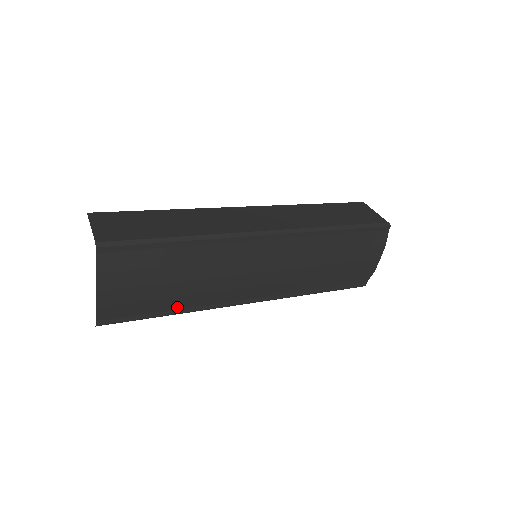
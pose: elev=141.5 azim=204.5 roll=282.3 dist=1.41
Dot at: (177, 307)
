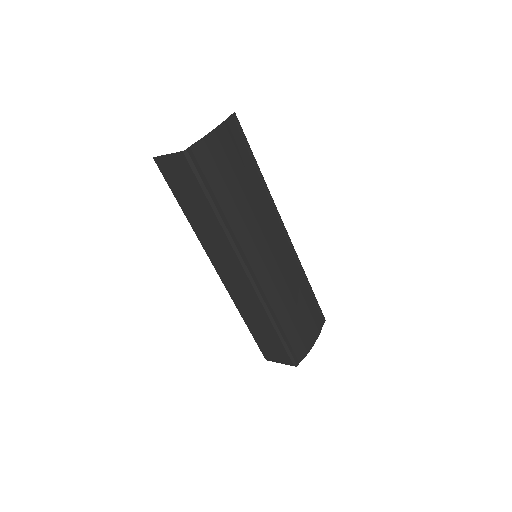
Dot at: (224, 209)
